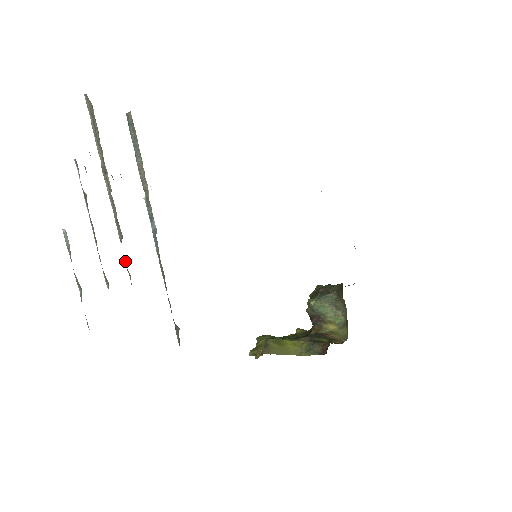
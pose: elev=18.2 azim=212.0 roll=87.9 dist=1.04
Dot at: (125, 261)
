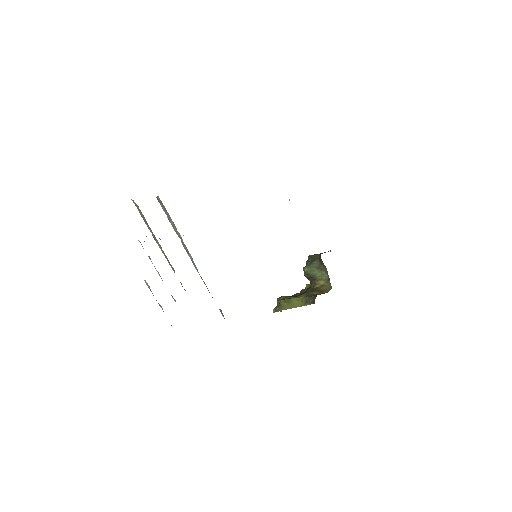
Dot at: occluded
